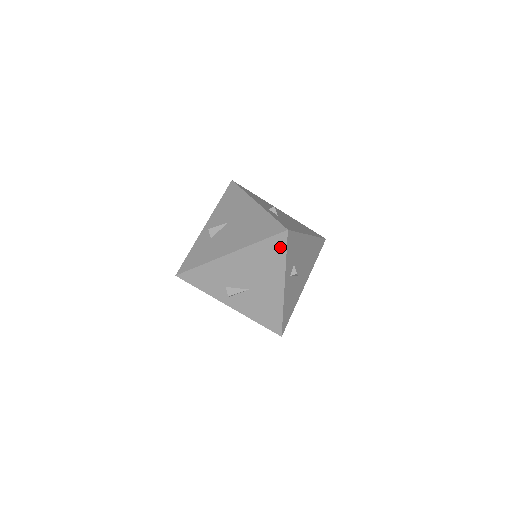
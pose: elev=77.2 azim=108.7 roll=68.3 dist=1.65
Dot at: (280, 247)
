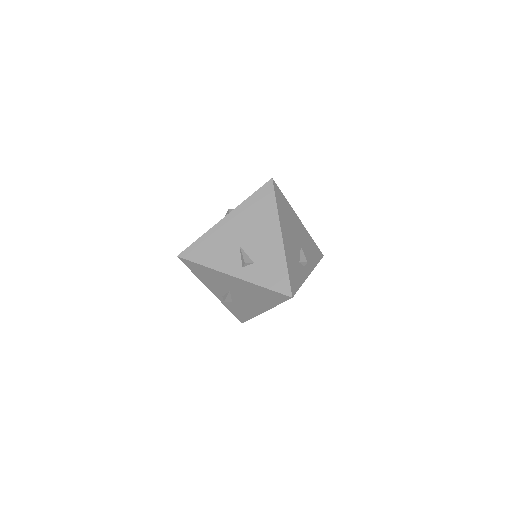
Dot at: occluded
